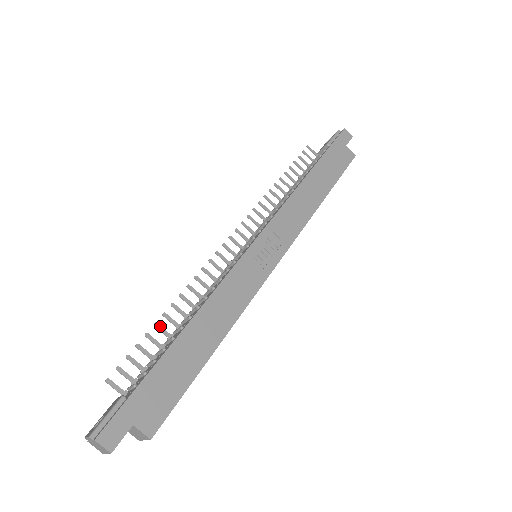
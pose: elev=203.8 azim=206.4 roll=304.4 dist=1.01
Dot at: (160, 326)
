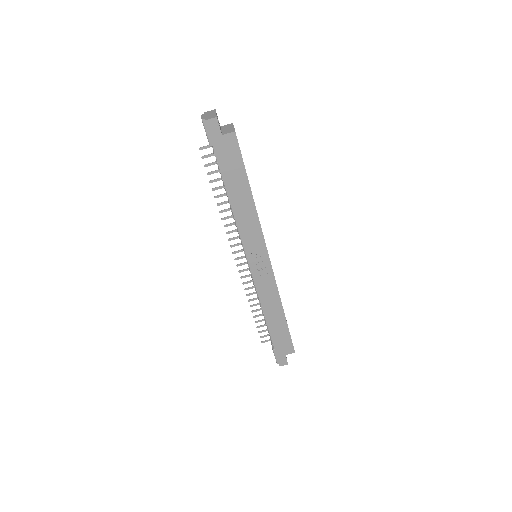
Dot at: (256, 316)
